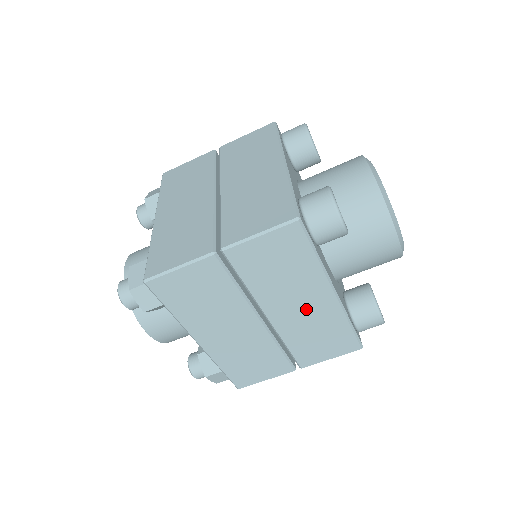
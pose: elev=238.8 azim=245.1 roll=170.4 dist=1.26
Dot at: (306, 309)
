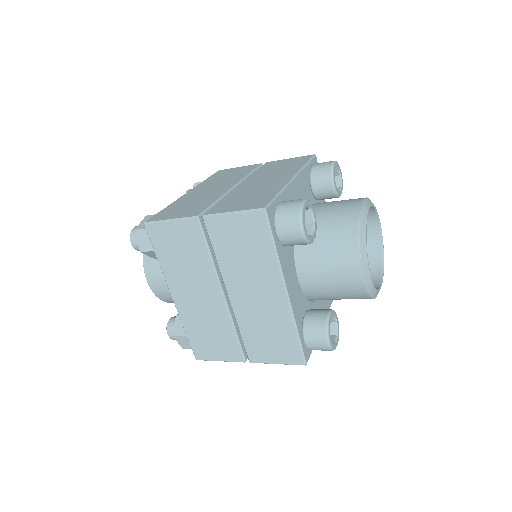
Dot at: occluded
